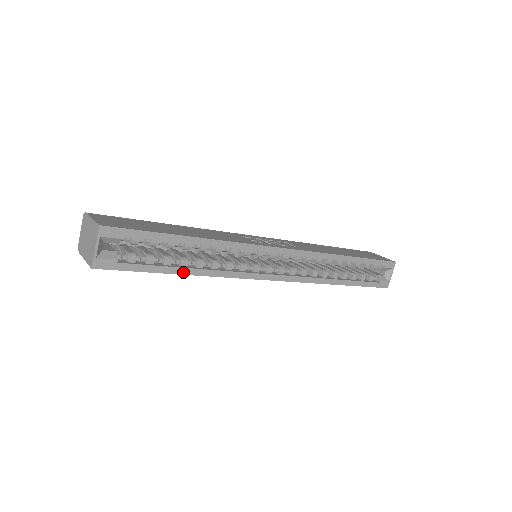
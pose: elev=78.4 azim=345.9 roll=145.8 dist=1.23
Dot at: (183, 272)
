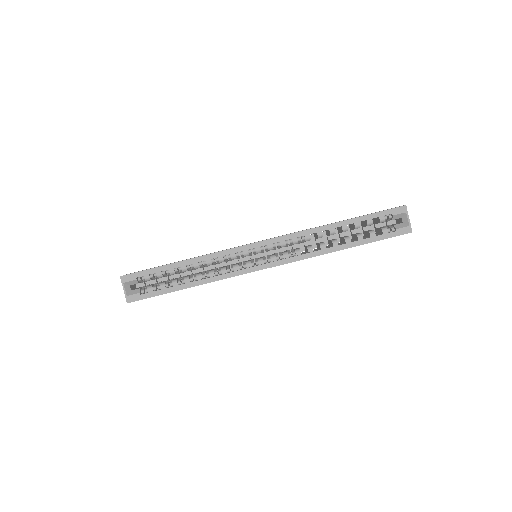
Dot at: (187, 286)
